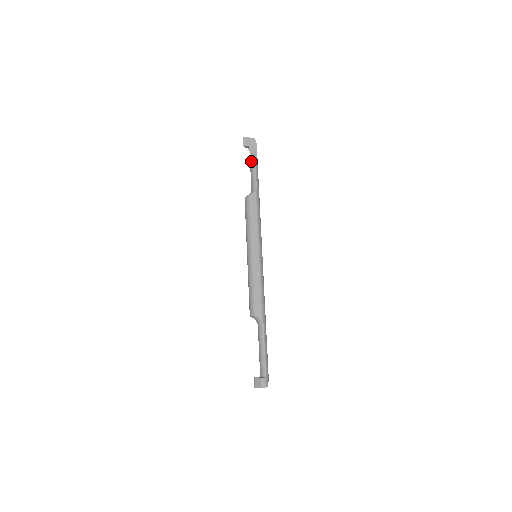
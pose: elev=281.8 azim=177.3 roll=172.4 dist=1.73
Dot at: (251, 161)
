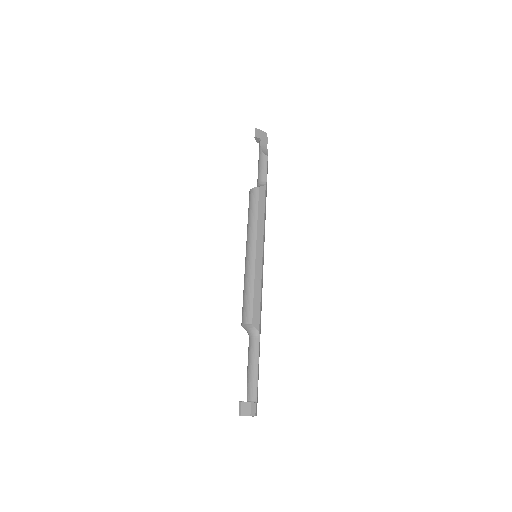
Dot at: (262, 154)
